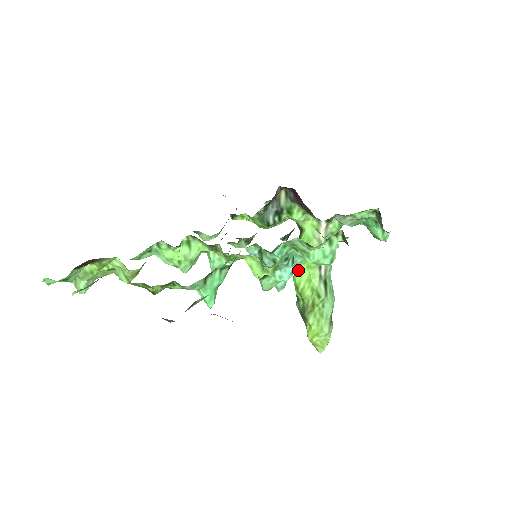
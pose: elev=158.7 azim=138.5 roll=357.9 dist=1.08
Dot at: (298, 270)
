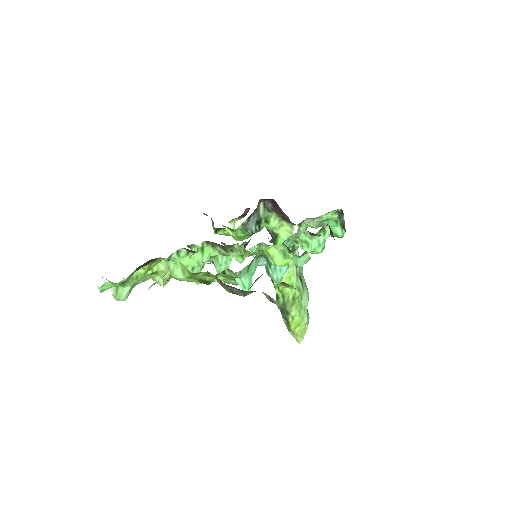
Dot at: occluded
